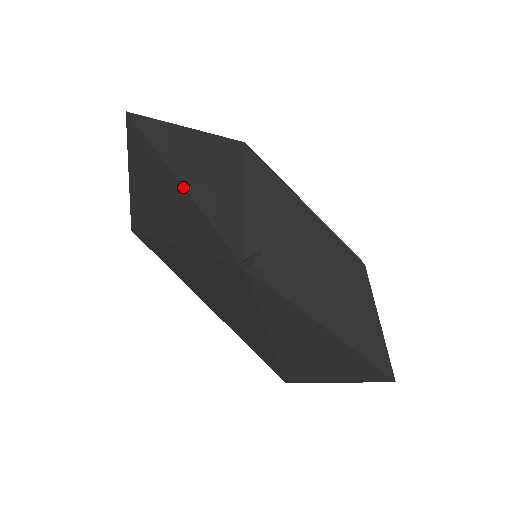
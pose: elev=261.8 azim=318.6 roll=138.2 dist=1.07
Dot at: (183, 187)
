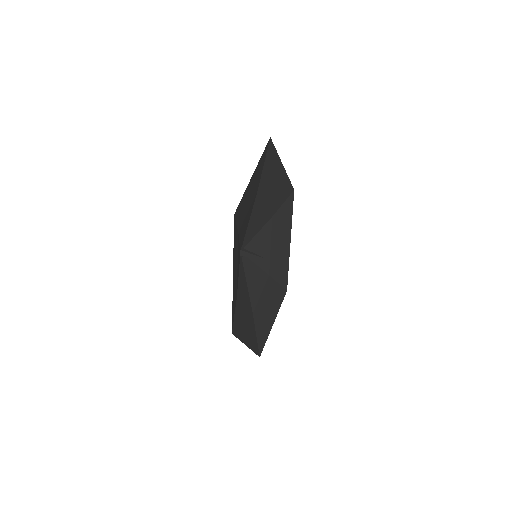
Dot at: (256, 194)
